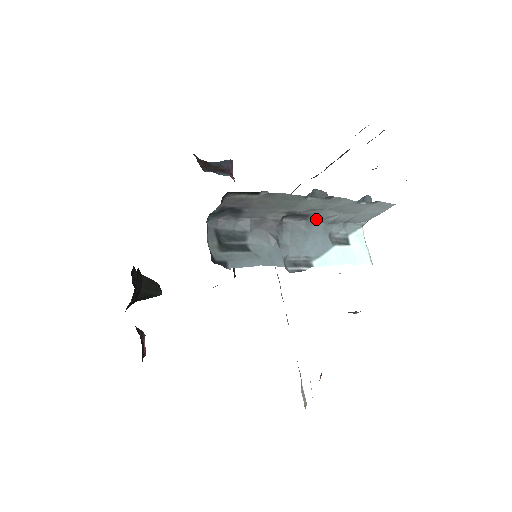
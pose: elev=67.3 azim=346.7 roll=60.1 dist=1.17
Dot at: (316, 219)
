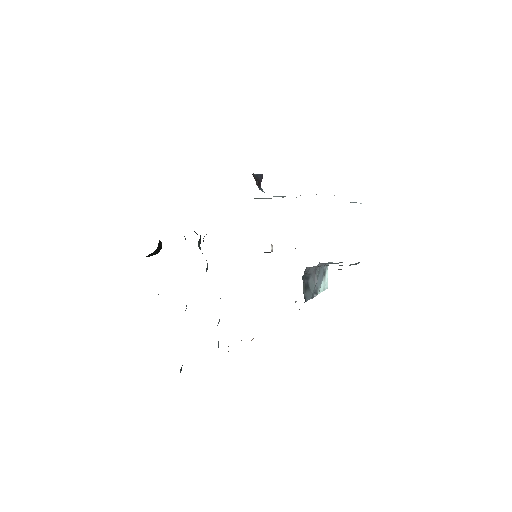
Dot at: (327, 263)
